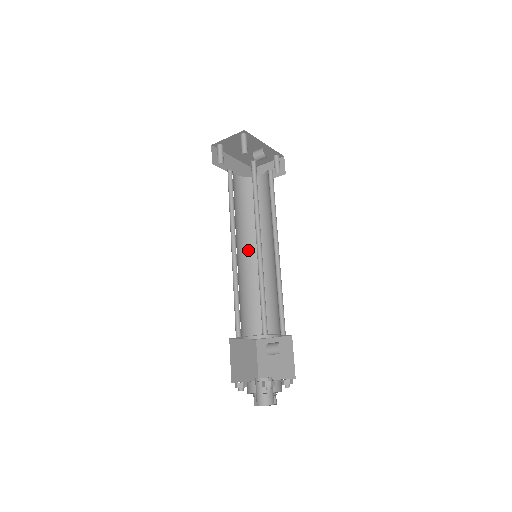
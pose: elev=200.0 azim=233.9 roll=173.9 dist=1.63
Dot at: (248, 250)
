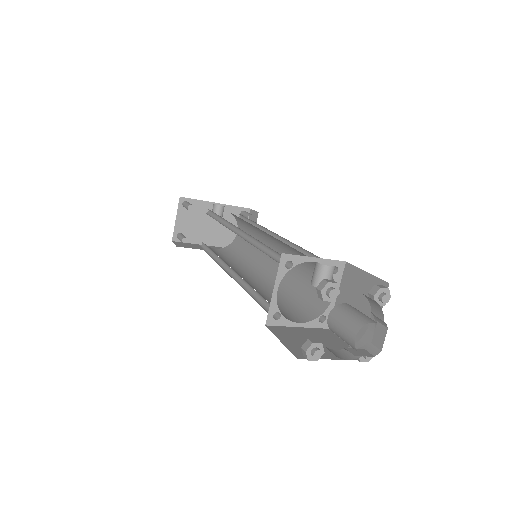
Dot at: (257, 274)
